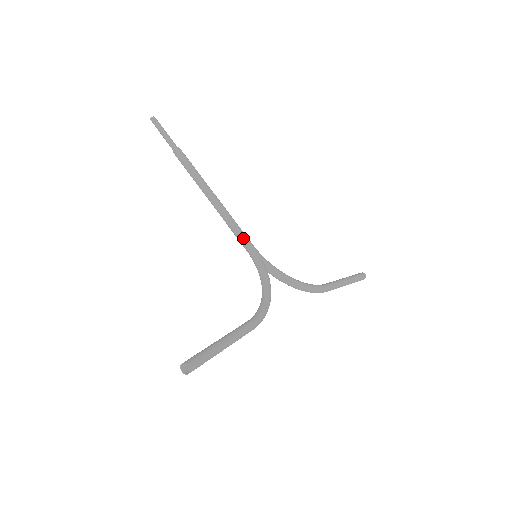
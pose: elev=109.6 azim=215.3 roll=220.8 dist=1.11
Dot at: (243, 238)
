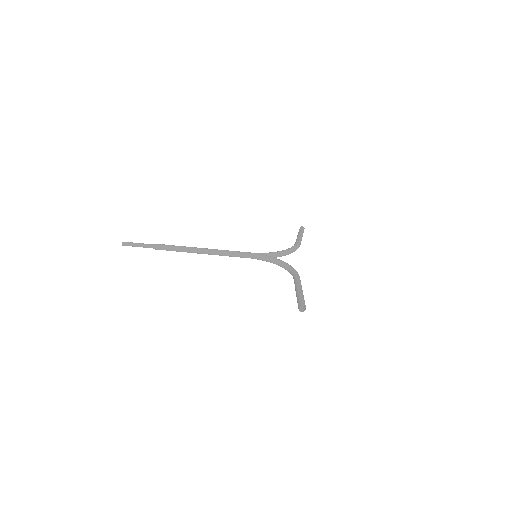
Dot at: (241, 254)
